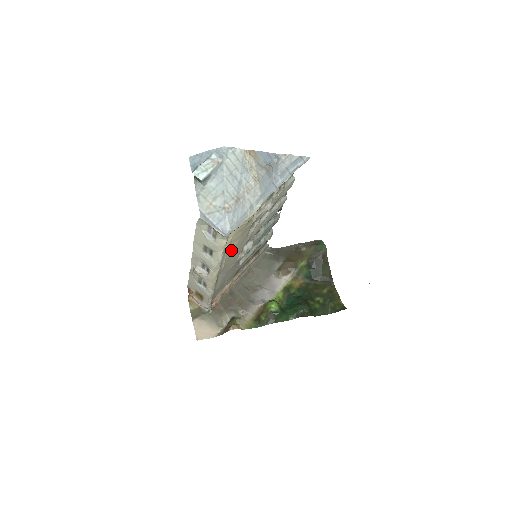
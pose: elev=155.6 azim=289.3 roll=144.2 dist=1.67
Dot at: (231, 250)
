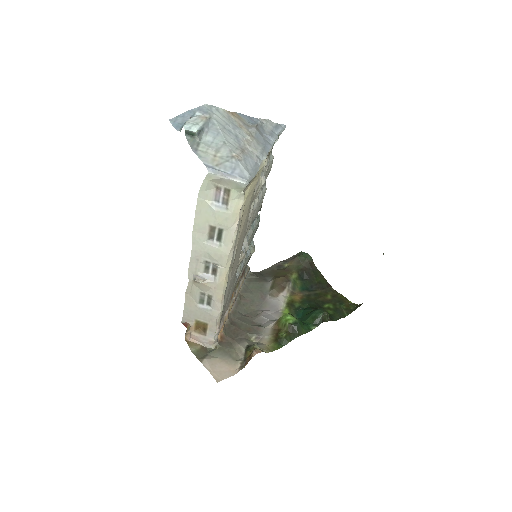
Dot at: (241, 229)
